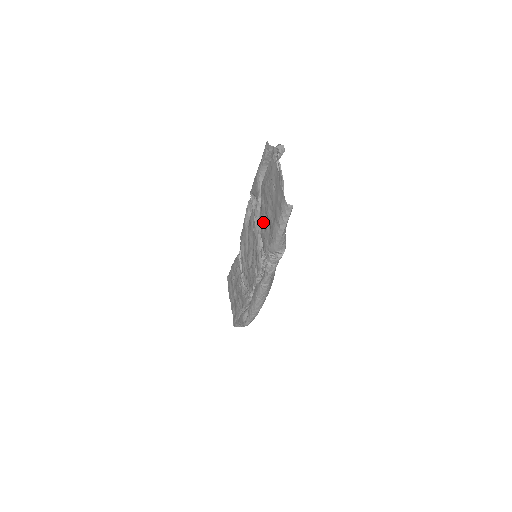
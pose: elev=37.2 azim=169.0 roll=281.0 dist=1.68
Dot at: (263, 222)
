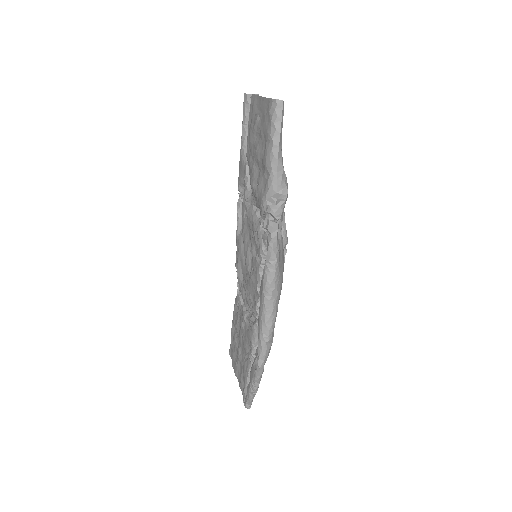
Dot at: (254, 178)
